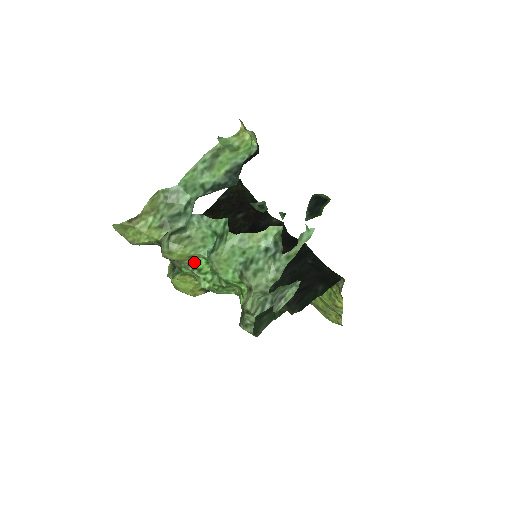
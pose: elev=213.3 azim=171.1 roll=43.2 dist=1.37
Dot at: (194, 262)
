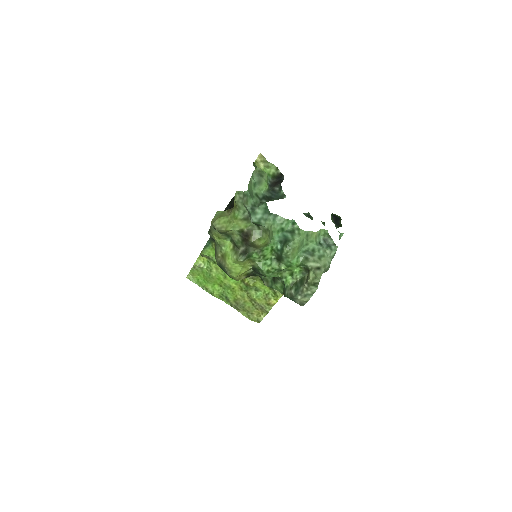
Dot at: (264, 249)
